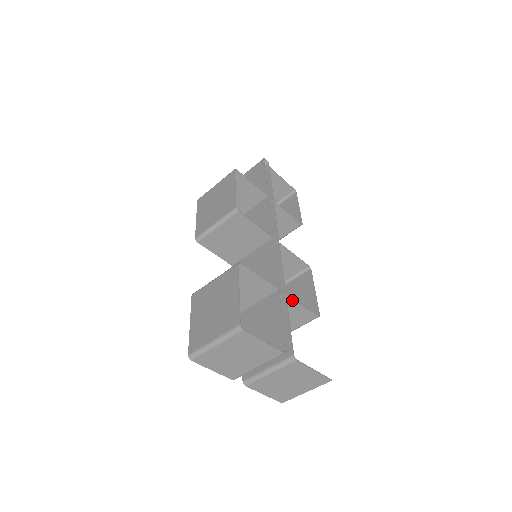
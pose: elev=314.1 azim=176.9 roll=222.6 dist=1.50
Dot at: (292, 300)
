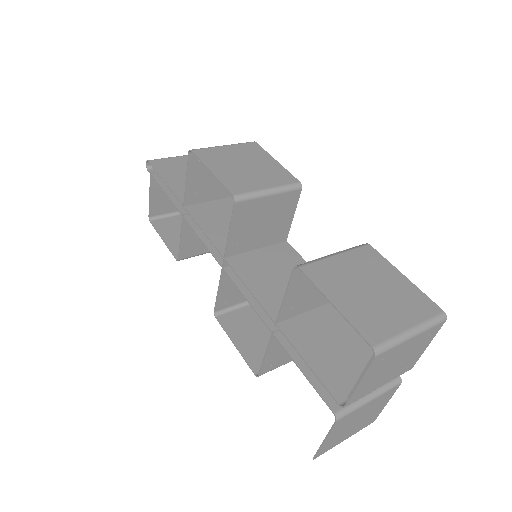
Dot at: occluded
